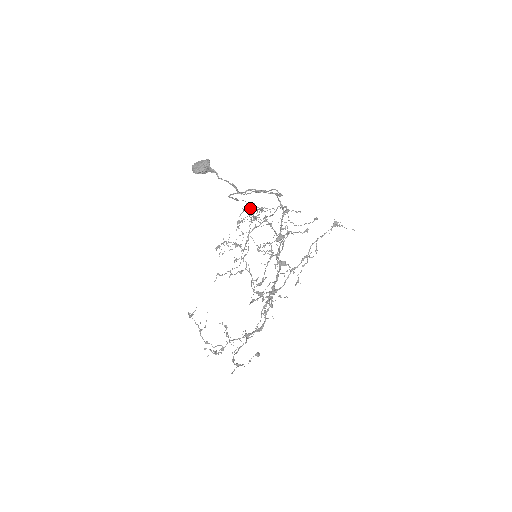
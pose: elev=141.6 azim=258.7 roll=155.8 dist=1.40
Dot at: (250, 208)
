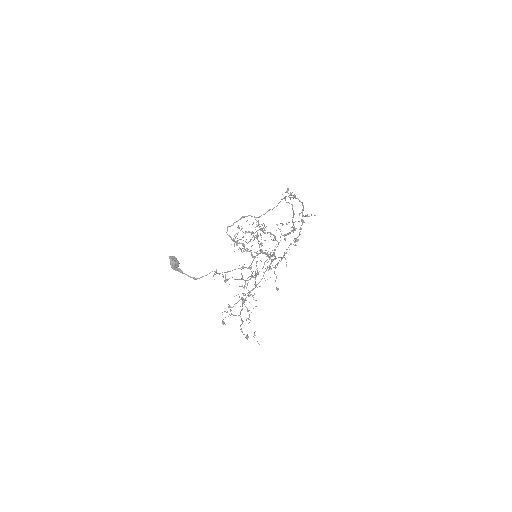
Dot at: occluded
